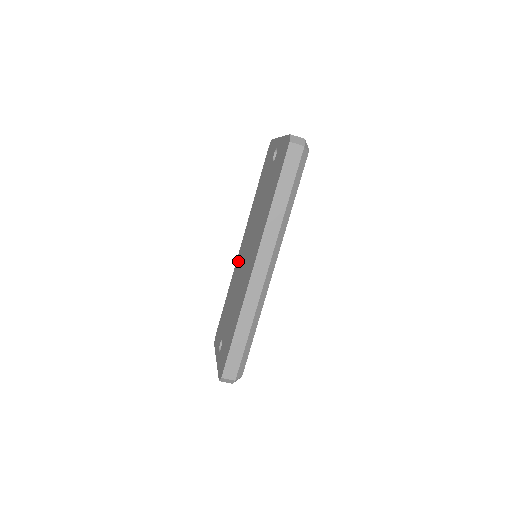
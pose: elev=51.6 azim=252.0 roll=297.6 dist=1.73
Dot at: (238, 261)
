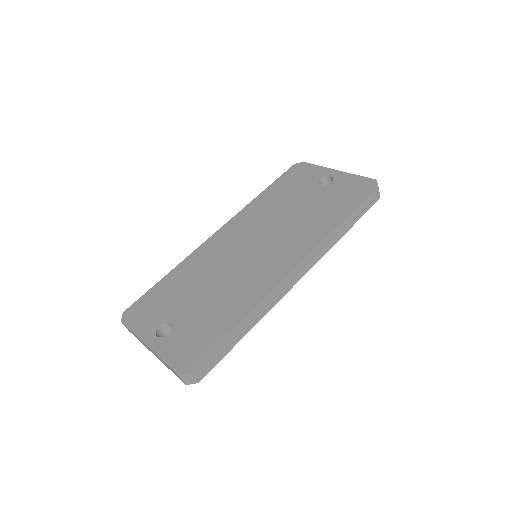
Dot at: (213, 246)
